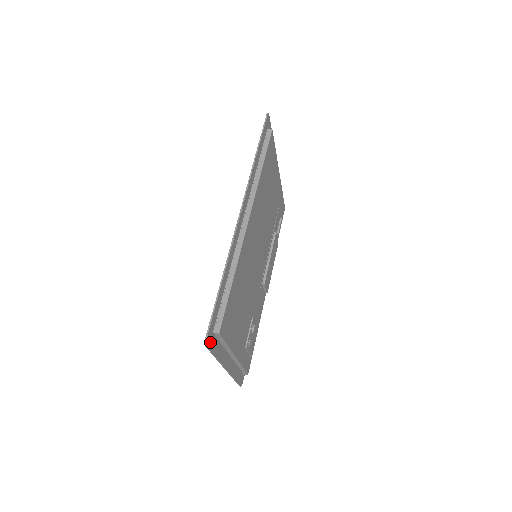
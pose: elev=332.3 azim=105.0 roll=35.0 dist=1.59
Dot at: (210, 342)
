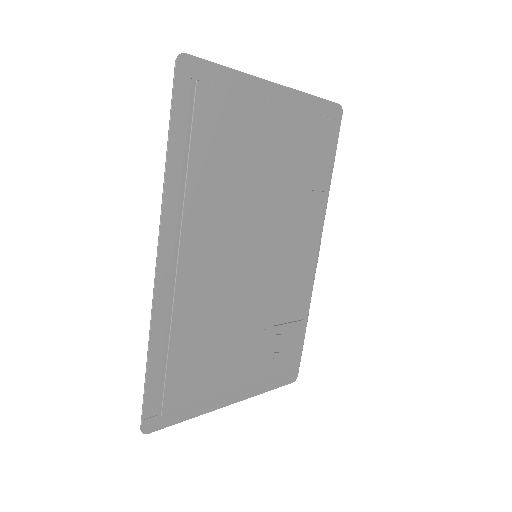
Dot at: (156, 424)
